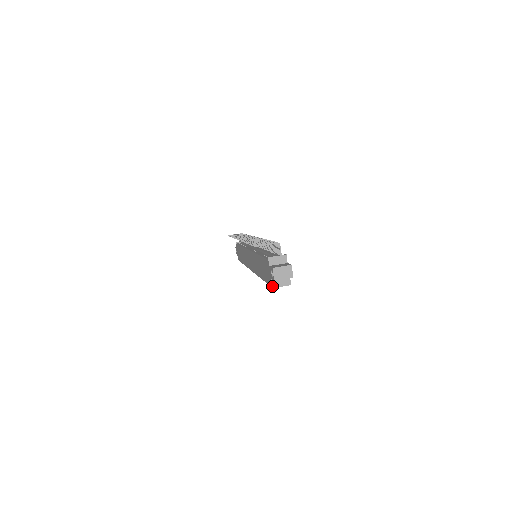
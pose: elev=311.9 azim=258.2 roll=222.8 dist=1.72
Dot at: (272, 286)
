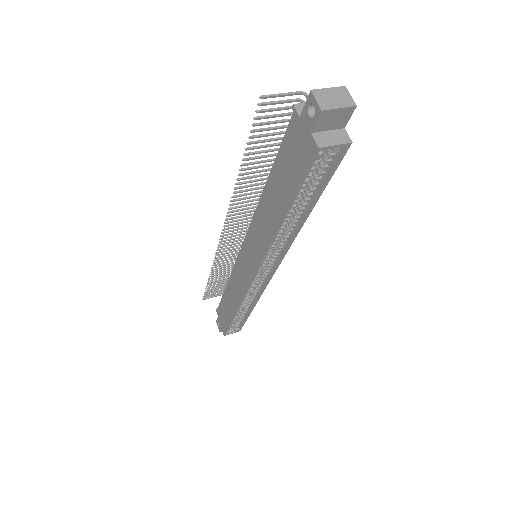
Dot at: (316, 145)
